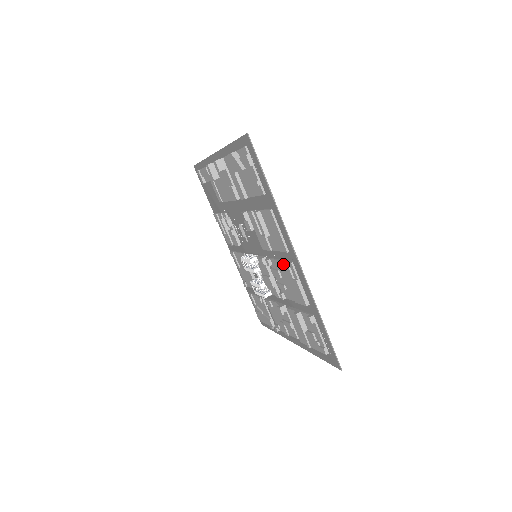
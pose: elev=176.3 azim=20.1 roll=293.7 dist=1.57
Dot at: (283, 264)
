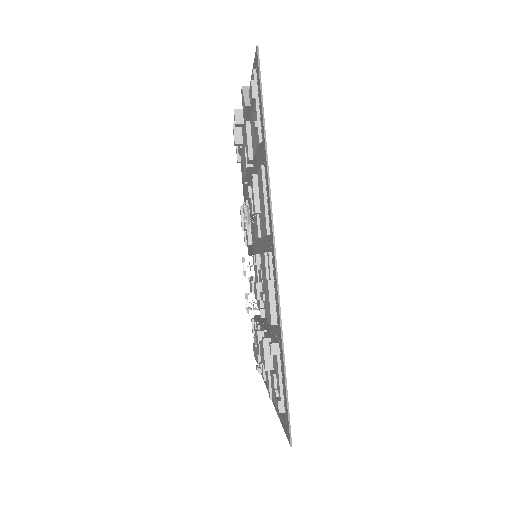
Dot at: (263, 256)
